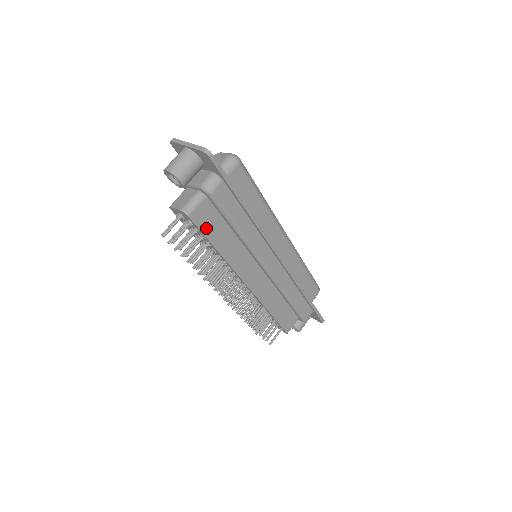
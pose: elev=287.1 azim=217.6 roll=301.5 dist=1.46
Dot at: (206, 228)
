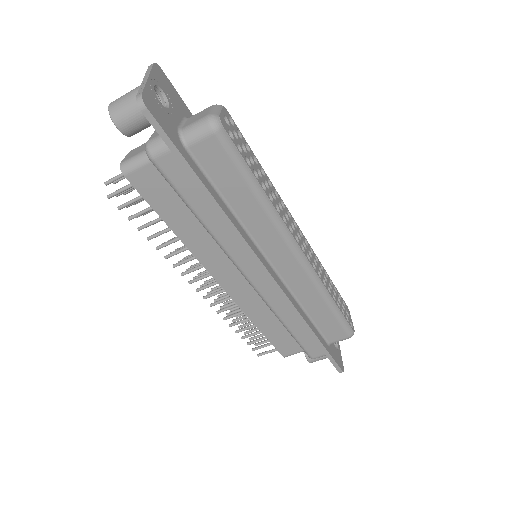
Dot at: (154, 198)
